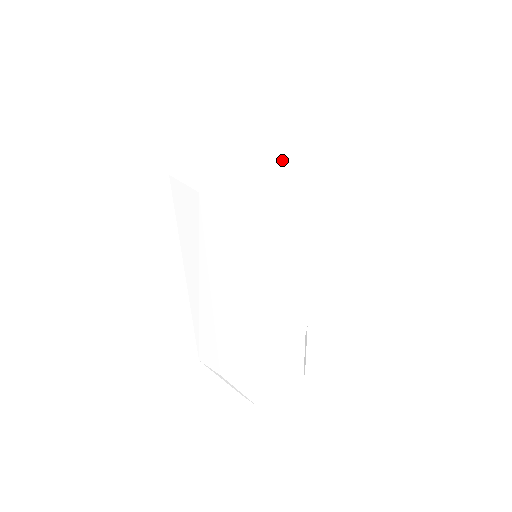
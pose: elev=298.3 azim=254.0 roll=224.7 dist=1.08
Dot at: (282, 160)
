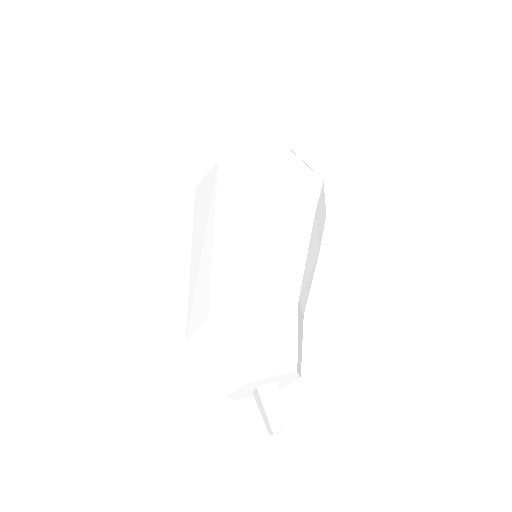
Dot at: (281, 151)
